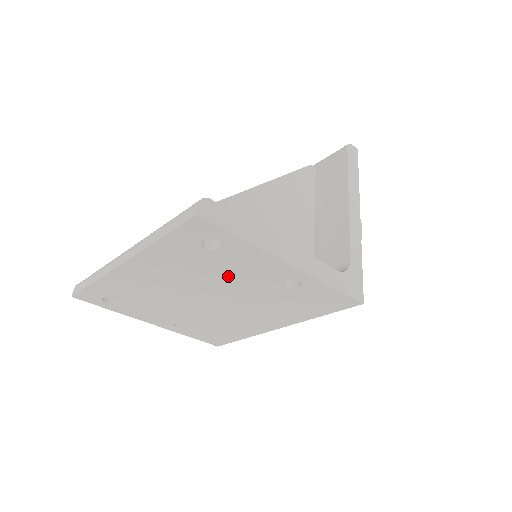
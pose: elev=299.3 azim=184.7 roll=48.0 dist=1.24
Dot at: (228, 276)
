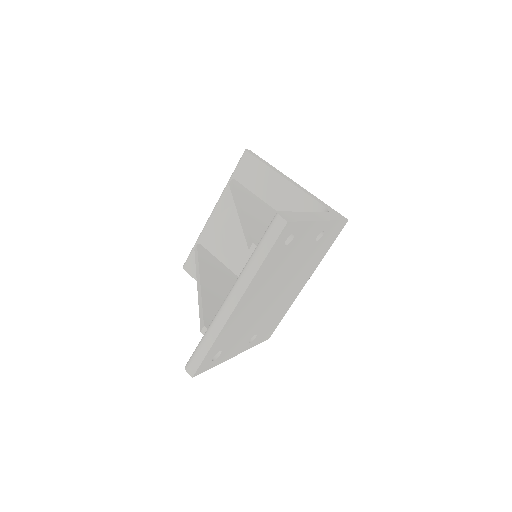
Dot at: (291, 260)
